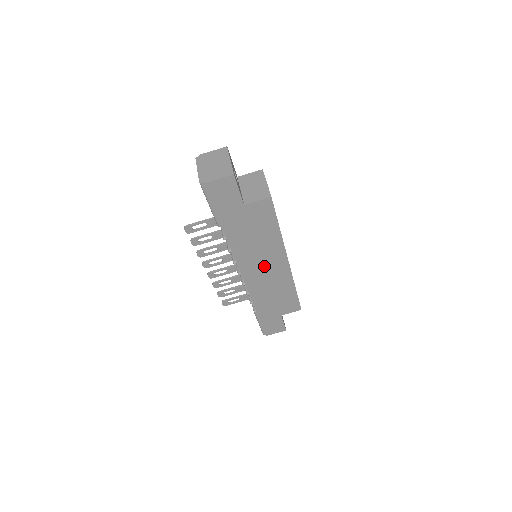
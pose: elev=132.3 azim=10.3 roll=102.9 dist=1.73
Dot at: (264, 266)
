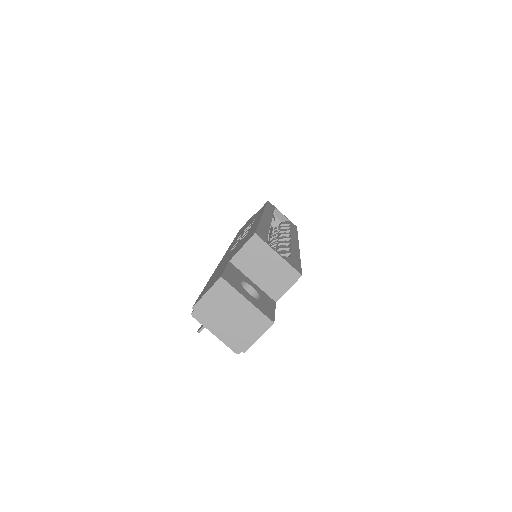
Dot at: occluded
